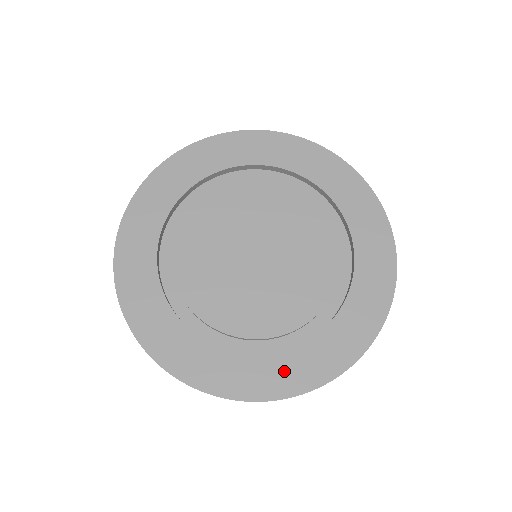
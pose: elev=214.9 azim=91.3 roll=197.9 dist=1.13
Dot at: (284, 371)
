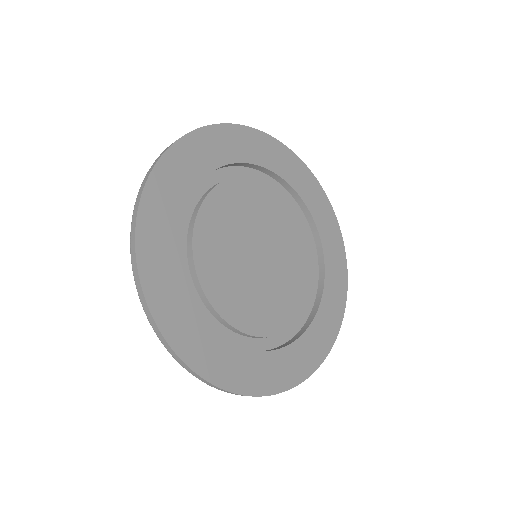
Dot at: (300, 358)
